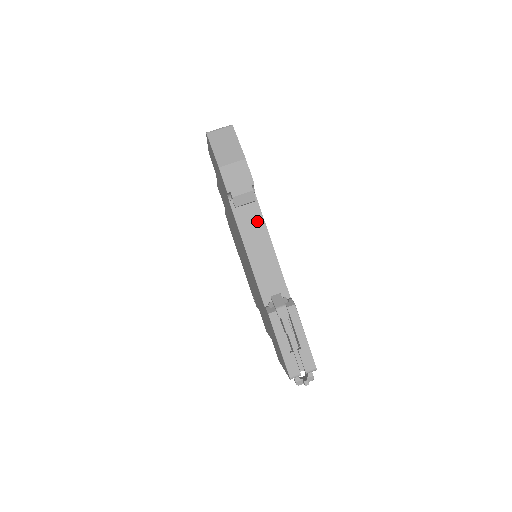
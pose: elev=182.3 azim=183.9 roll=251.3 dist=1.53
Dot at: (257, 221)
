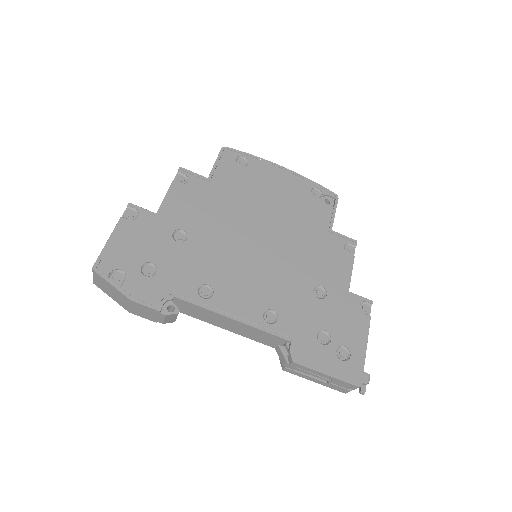
Dot at: (202, 311)
